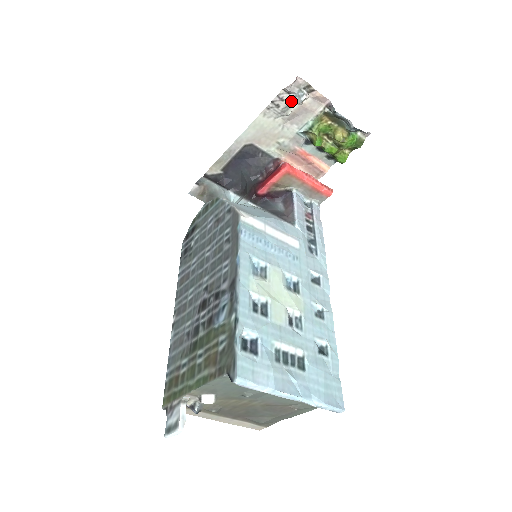
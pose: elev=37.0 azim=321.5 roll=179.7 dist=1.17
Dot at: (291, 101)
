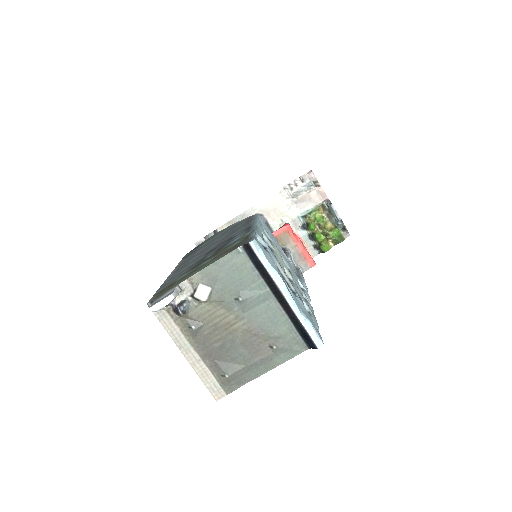
Dot at: (302, 189)
